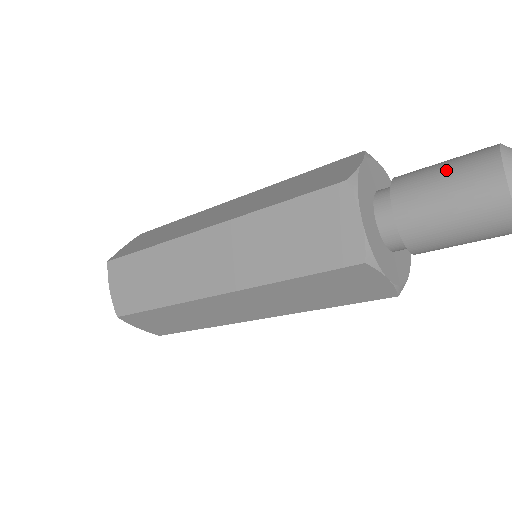
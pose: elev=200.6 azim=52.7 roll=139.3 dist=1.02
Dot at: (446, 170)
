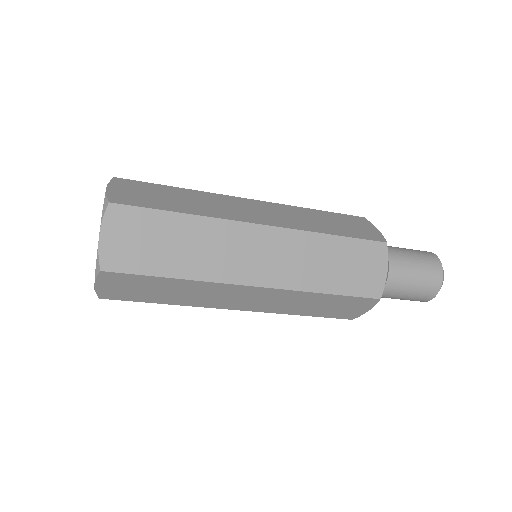
Dot at: (416, 257)
